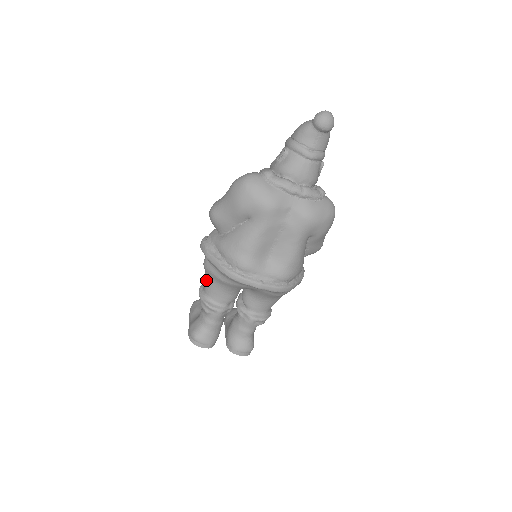
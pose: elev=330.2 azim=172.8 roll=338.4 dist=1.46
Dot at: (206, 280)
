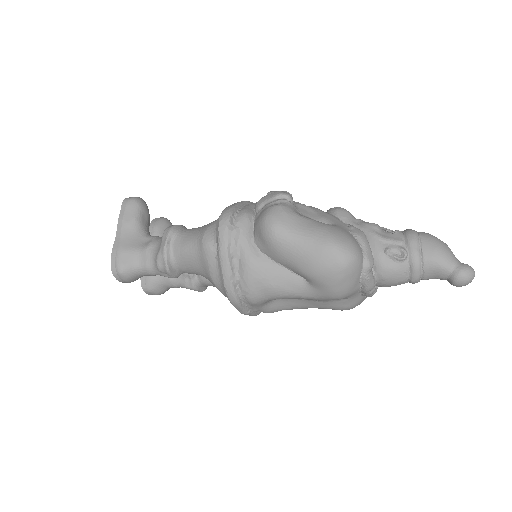
Dot at: (190, 251)
